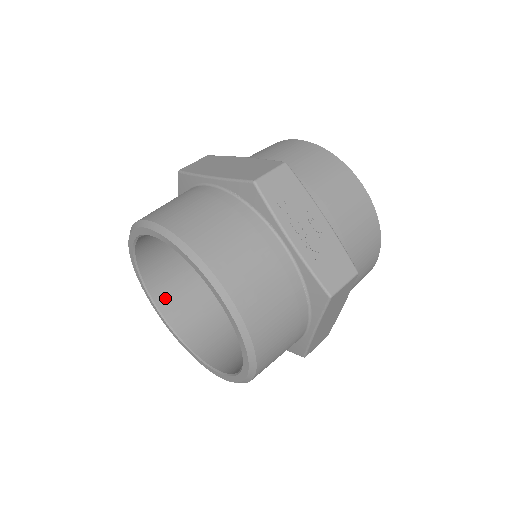
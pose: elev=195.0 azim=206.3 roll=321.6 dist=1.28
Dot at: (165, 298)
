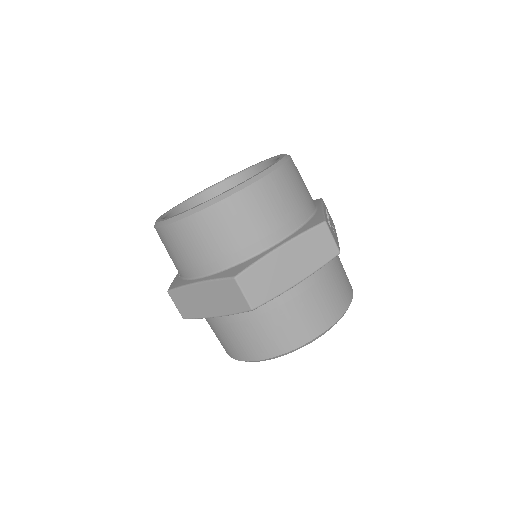
Dot at: occluded
